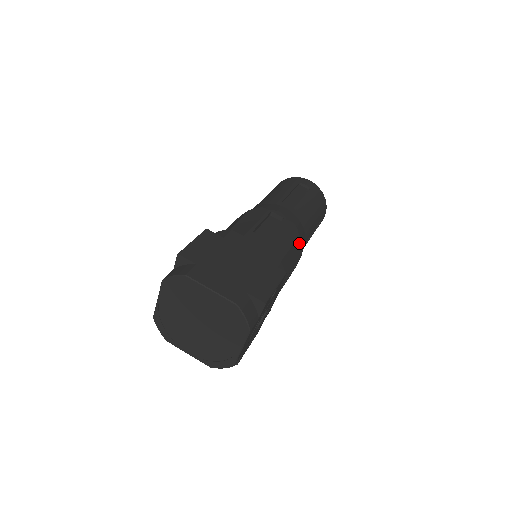
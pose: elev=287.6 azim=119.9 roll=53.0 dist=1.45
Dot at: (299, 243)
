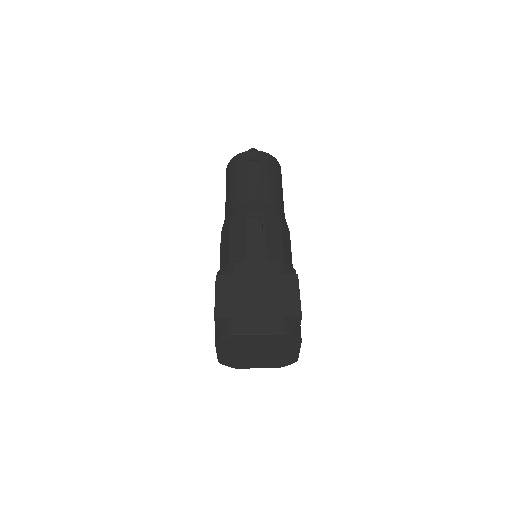
Dot at: (284, 226)
